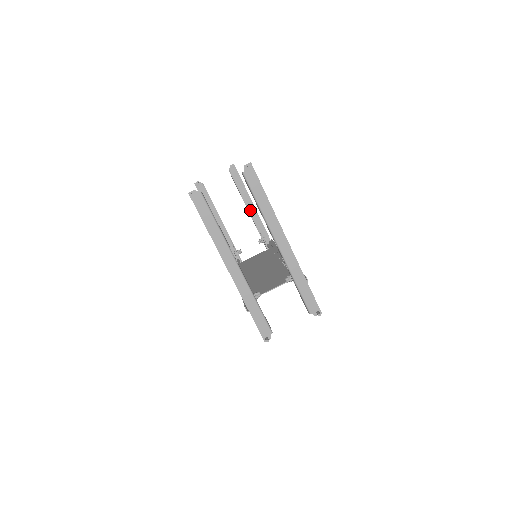
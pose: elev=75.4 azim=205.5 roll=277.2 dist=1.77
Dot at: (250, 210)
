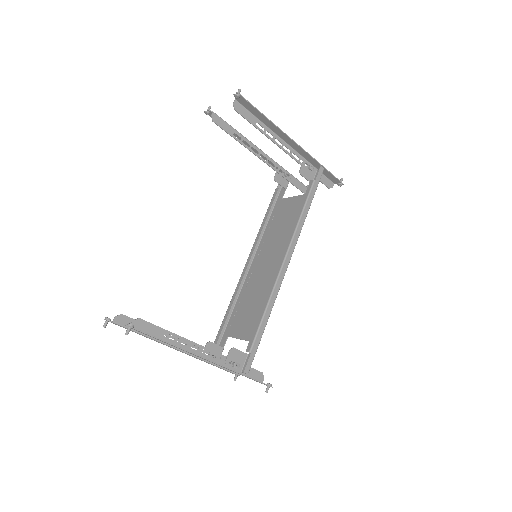
Dot at: (283, 138)
